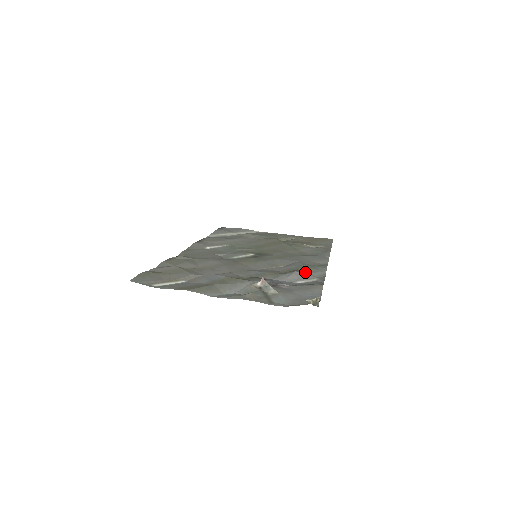
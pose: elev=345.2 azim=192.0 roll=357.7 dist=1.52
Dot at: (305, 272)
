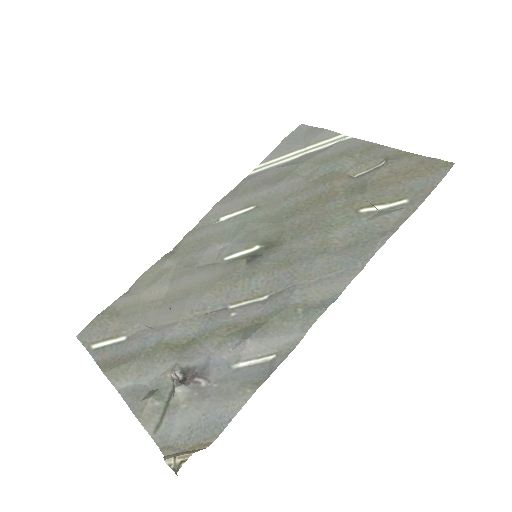
Dot at: (267, 336)
